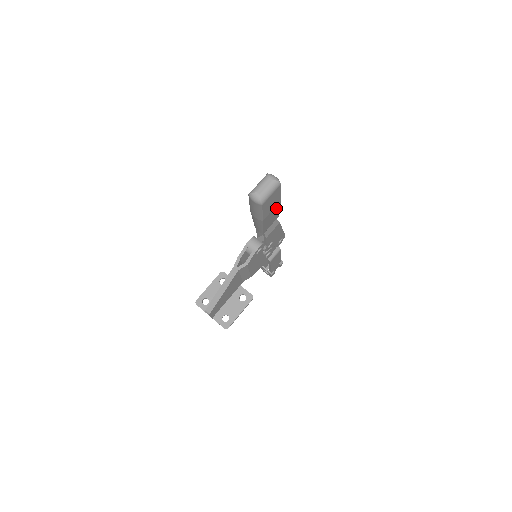
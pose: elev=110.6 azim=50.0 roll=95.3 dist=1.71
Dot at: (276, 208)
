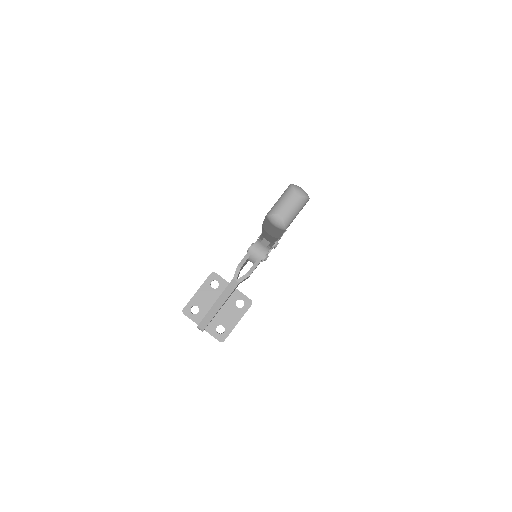
Dot at: occluded
